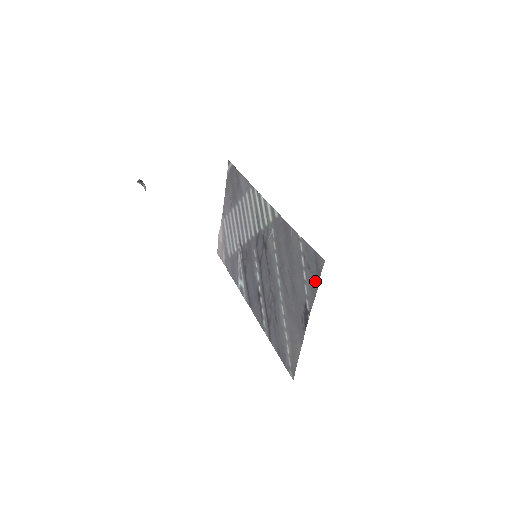
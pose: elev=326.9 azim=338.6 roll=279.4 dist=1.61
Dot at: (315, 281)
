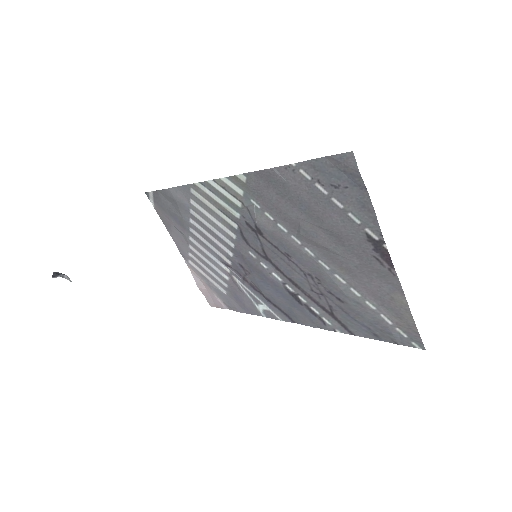
Dot at: (358, 193)
